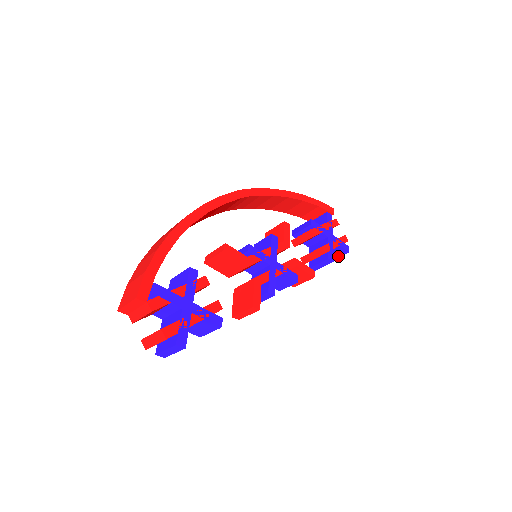
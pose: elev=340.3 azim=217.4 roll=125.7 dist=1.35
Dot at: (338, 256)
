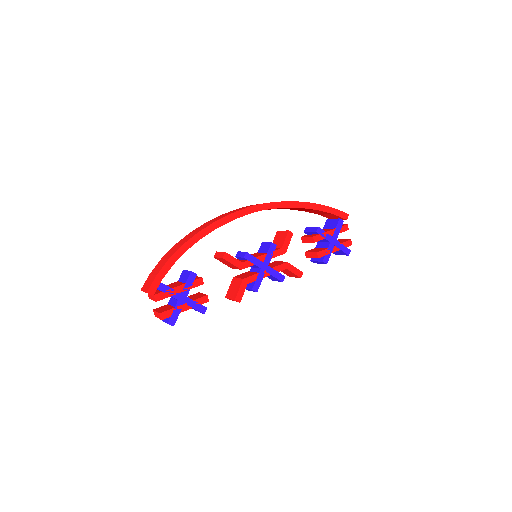
Dot at: (341, 254)
